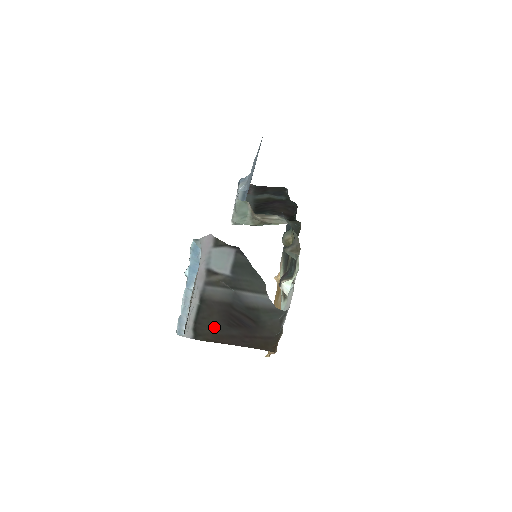
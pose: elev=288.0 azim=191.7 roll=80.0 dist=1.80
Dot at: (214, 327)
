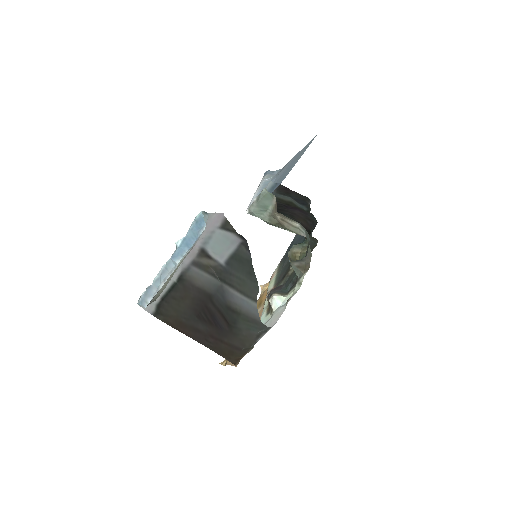
Dot at: (181, 312)
